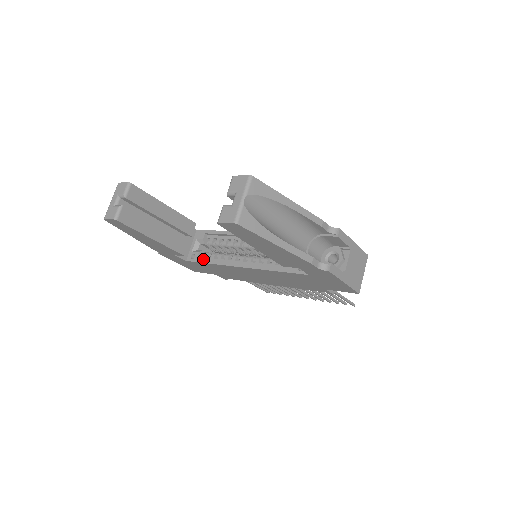
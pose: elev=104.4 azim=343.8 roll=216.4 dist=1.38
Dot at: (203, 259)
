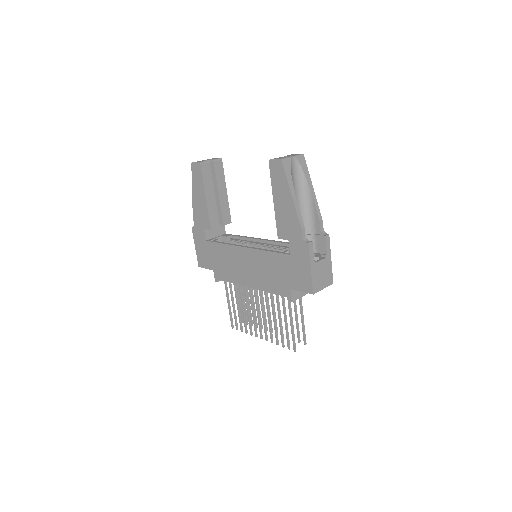
Dot at: occluded
